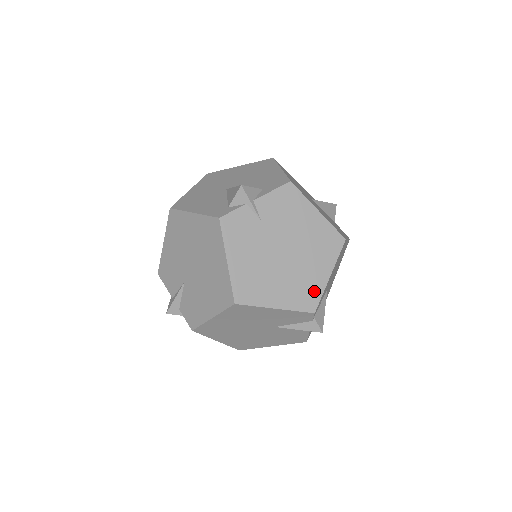
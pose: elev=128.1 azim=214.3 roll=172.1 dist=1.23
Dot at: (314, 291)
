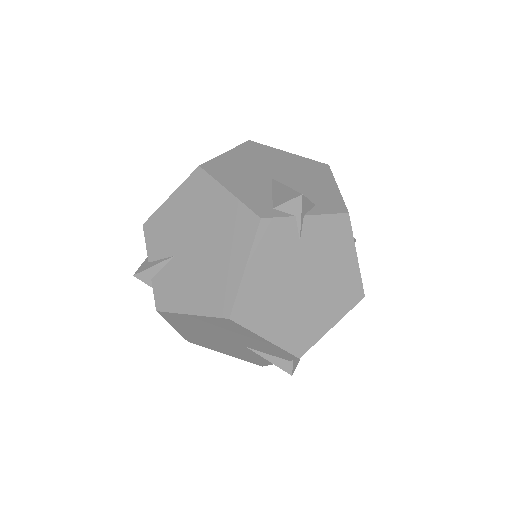
Dot at: (310, 336)
